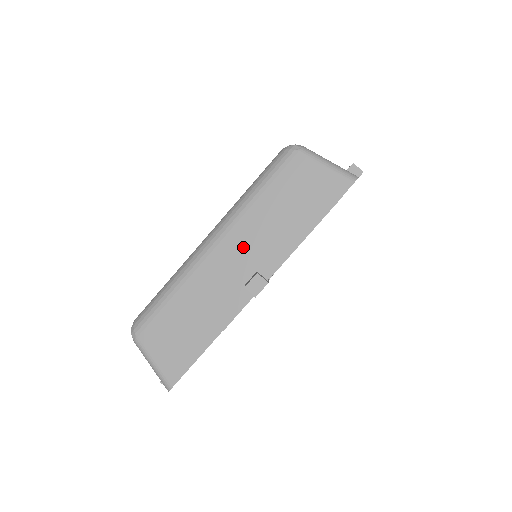
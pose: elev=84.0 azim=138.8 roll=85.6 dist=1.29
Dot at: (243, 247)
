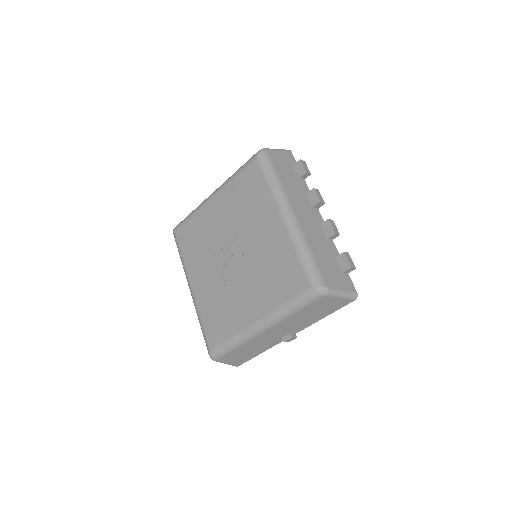
Dot at: (283, 329)
